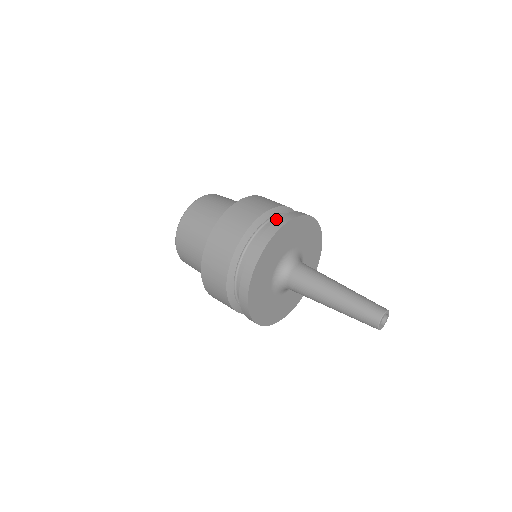
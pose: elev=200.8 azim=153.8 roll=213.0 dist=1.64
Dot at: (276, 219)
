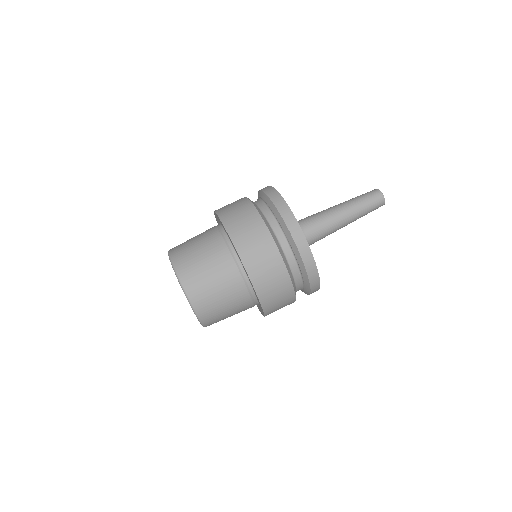
Dot at: (285, 225)
